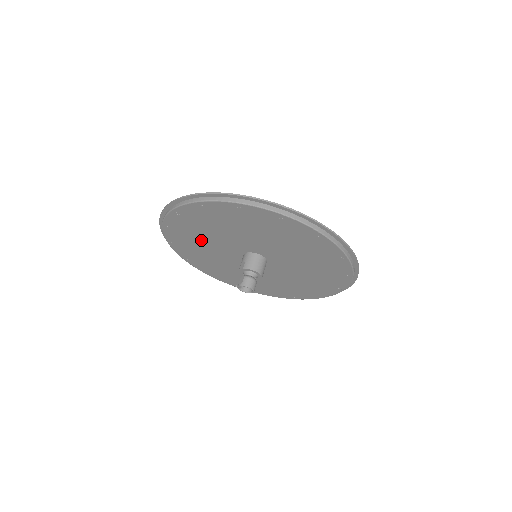
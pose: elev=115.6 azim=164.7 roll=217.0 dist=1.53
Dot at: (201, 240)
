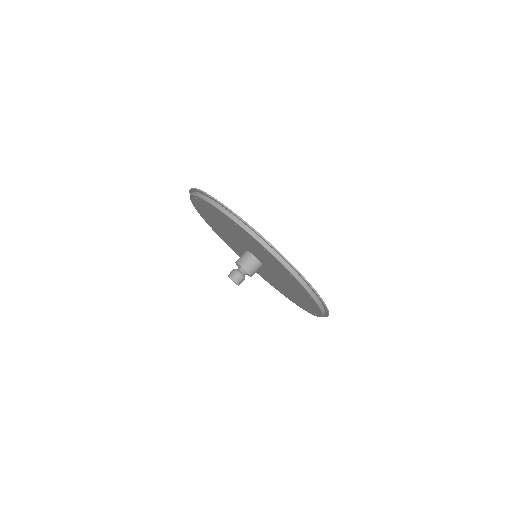
Dot at: (228, 240)
